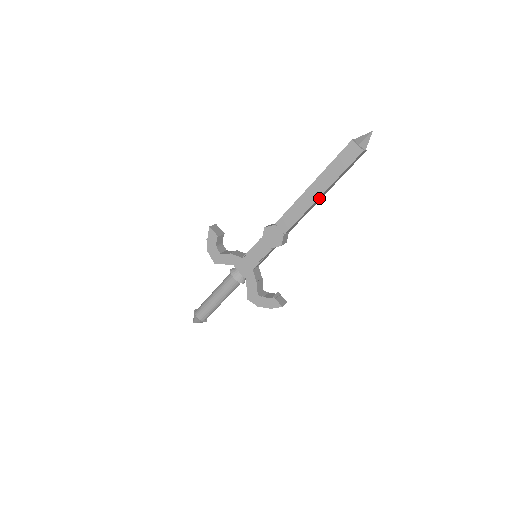
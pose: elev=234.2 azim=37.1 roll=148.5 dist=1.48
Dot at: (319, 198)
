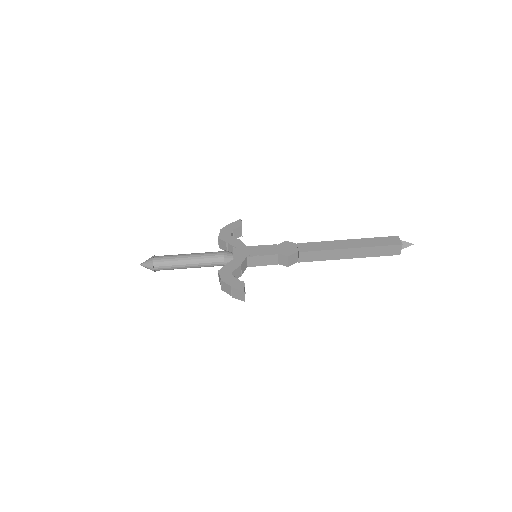
Dot at: (345, 252)
